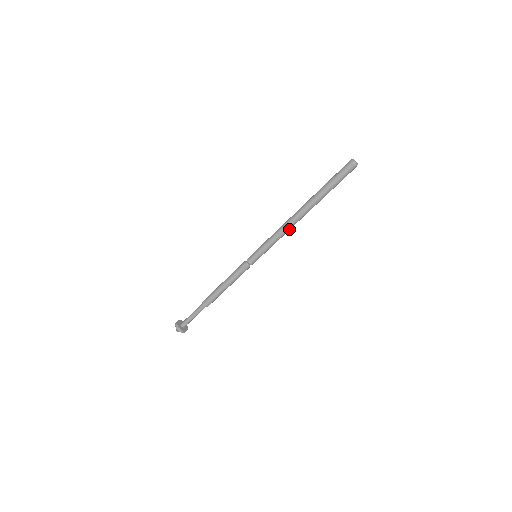
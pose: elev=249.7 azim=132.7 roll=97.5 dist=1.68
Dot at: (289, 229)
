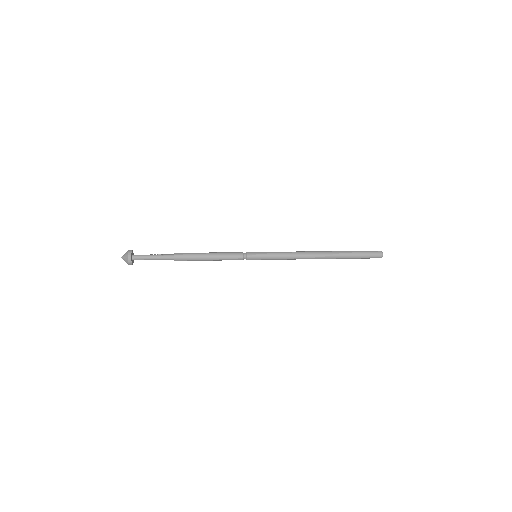
Dot at: (300, 258)
